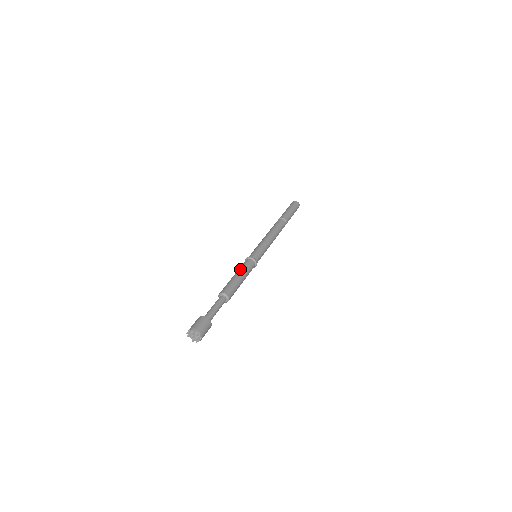
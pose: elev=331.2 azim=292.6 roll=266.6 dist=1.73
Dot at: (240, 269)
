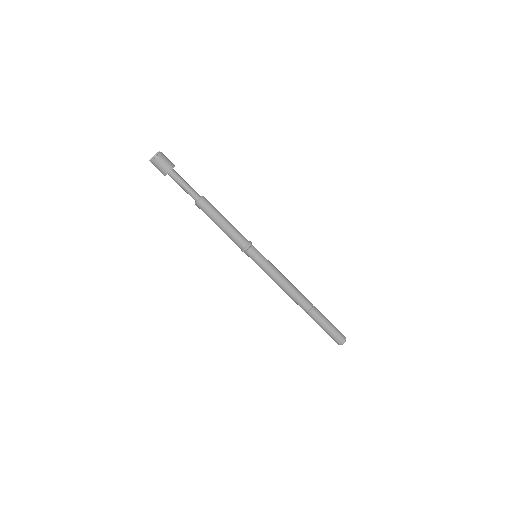
Dot at: occluded
